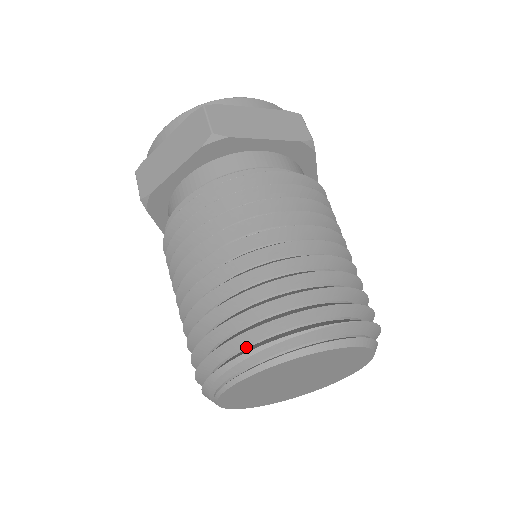
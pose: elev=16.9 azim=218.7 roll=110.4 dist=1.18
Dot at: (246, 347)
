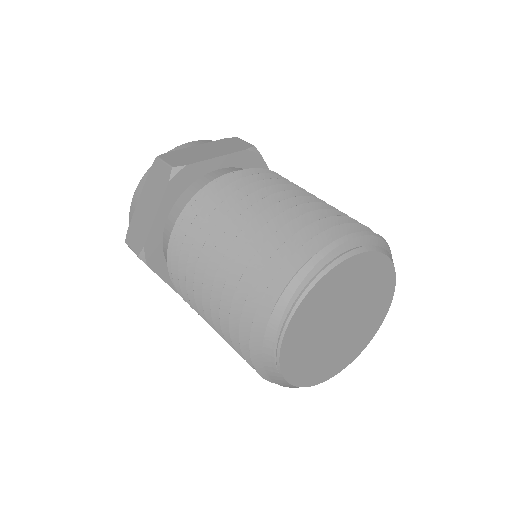
Dot at: occluded
